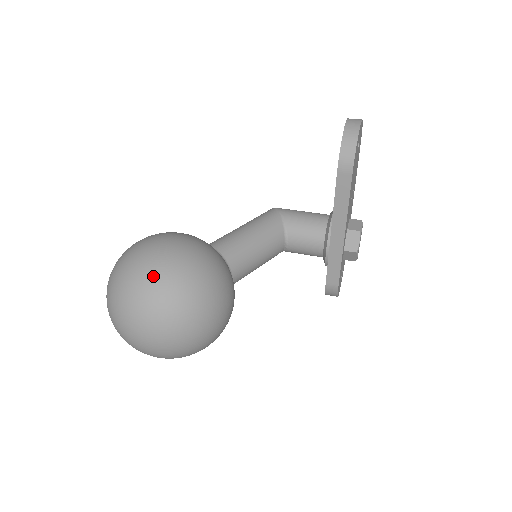
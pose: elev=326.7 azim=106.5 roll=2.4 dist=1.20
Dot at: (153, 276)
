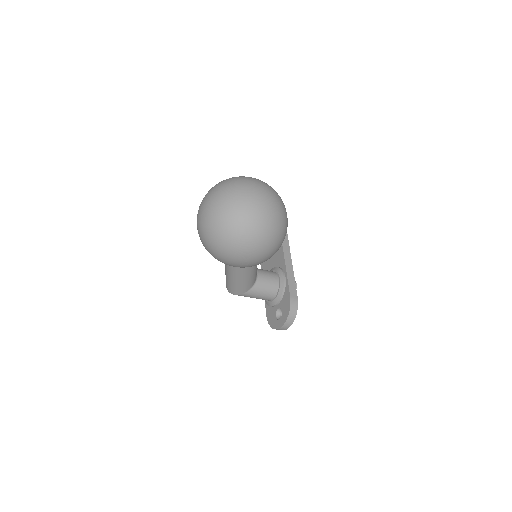
Dot at: occluded
